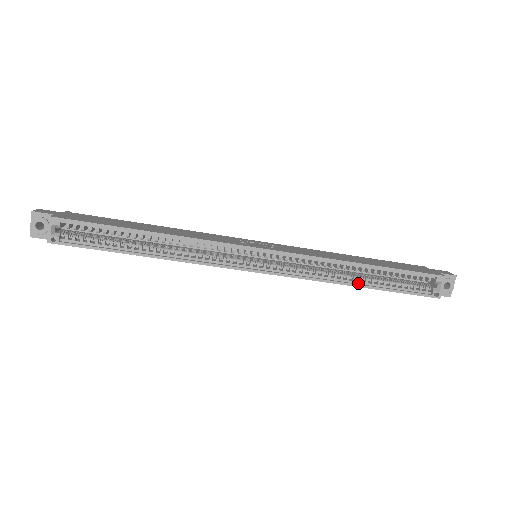
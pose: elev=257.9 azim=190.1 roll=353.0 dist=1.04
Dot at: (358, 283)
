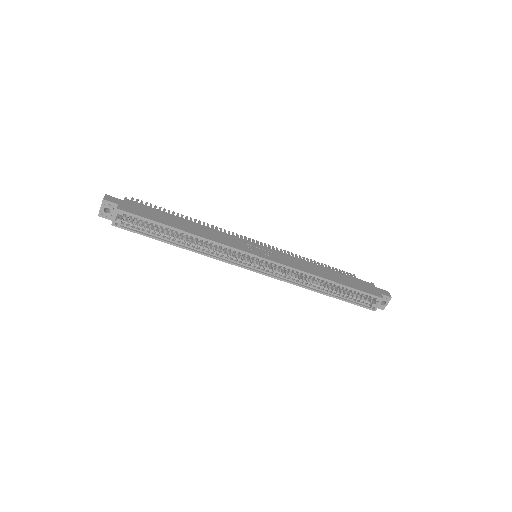
Dot at: (322, 291)
